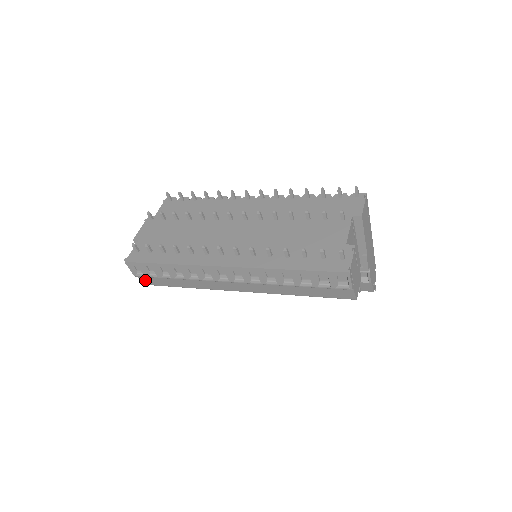
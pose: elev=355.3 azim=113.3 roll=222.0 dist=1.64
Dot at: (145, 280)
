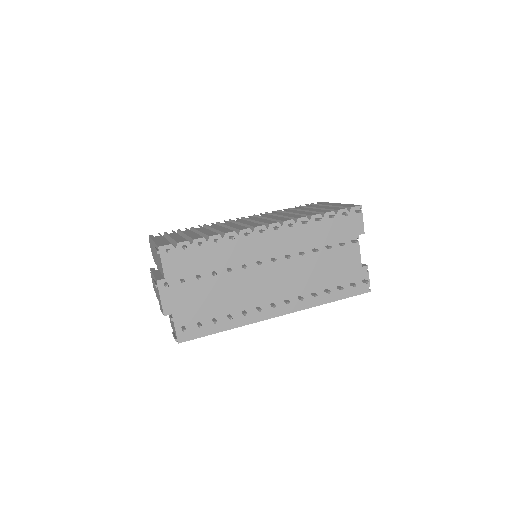
Dot at: occluded
